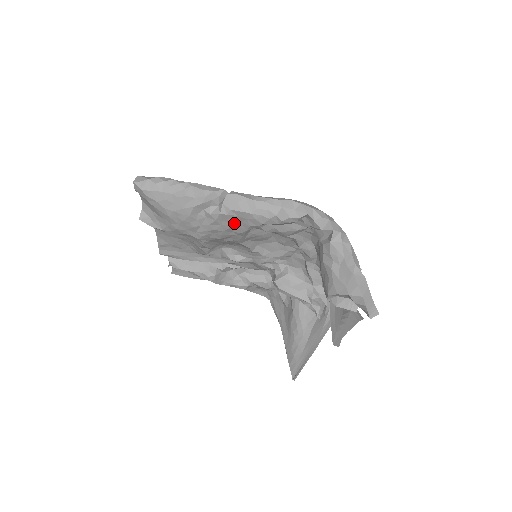
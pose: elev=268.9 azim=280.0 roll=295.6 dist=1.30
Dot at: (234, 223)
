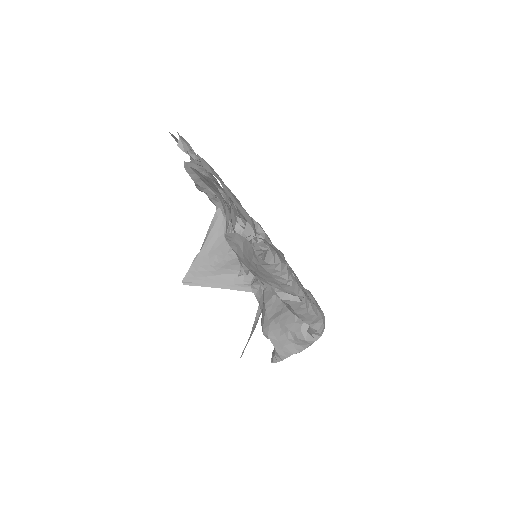
Dot at: occluded
